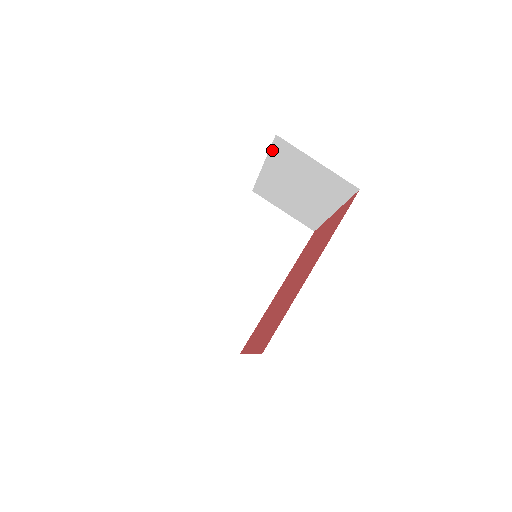
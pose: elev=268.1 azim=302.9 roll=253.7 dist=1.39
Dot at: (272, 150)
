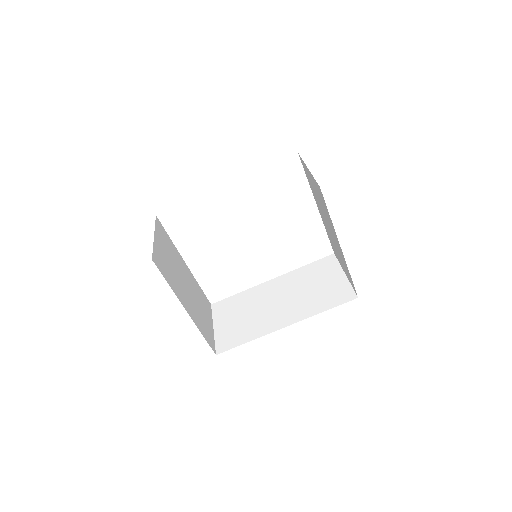
Dot at: occluded
